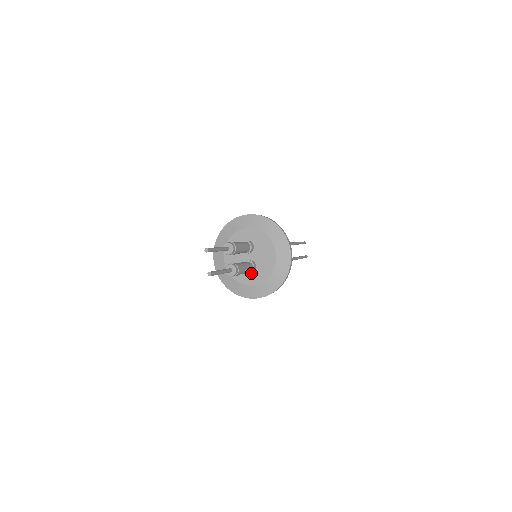
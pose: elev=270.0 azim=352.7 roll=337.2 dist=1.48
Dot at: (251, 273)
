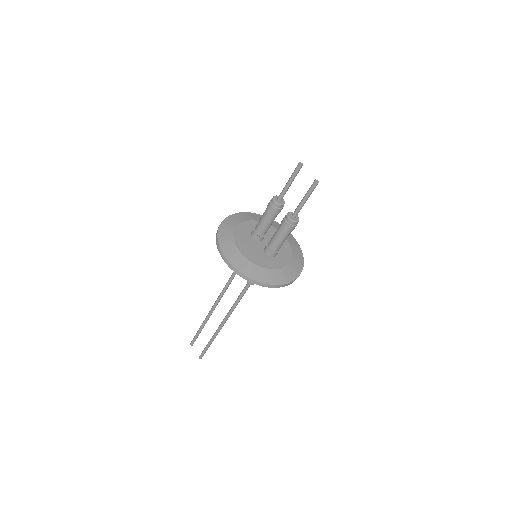
Dot at: (274, 257)
